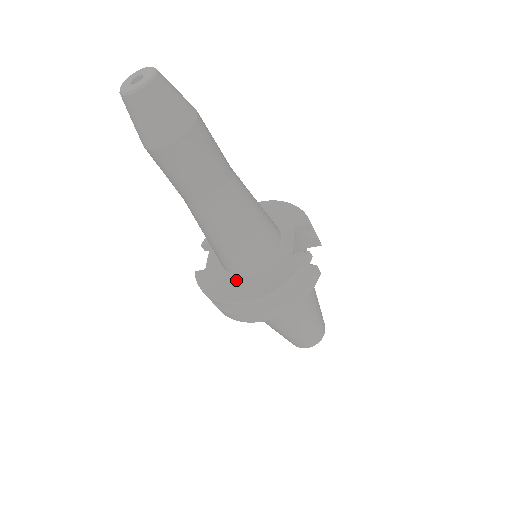
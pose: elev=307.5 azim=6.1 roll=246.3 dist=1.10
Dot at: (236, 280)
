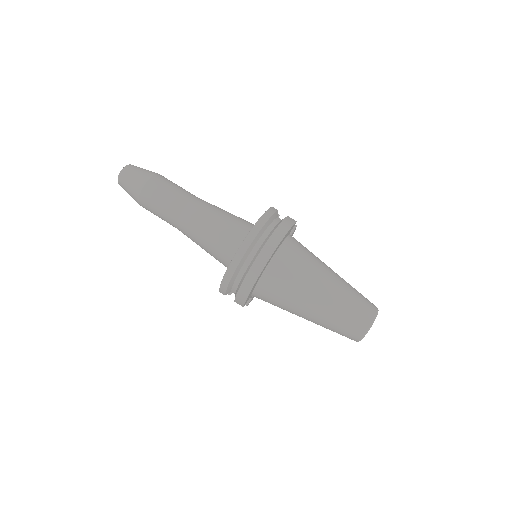
Dot at: occluded
